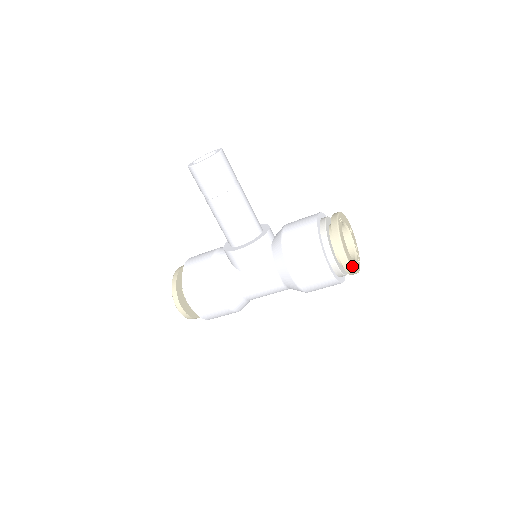
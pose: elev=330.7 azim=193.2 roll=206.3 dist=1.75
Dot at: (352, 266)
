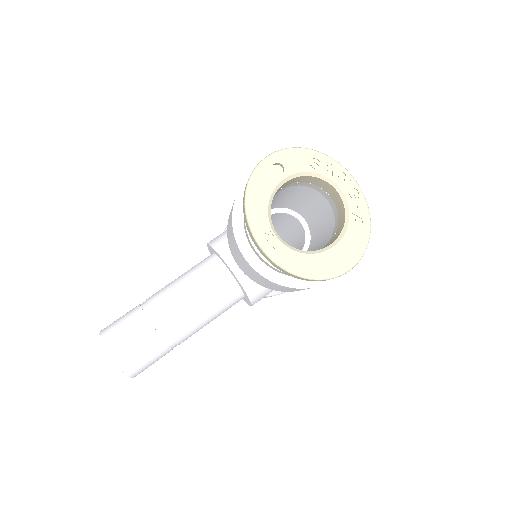
Dot at: (361, 248)
